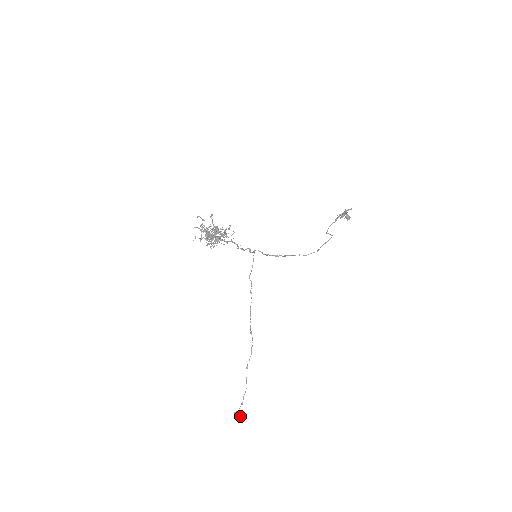
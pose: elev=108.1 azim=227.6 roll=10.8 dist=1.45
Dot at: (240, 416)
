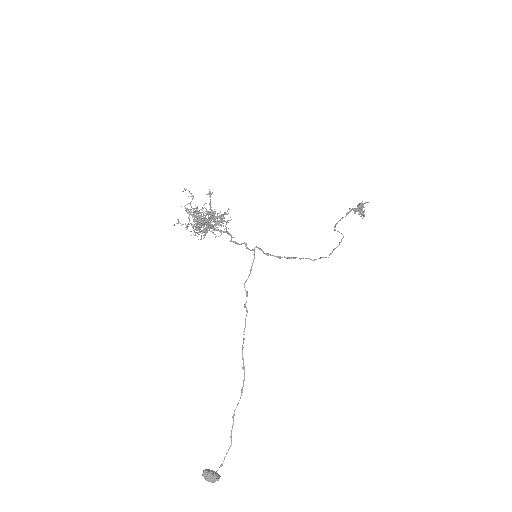
Dot at: (212, 478)
